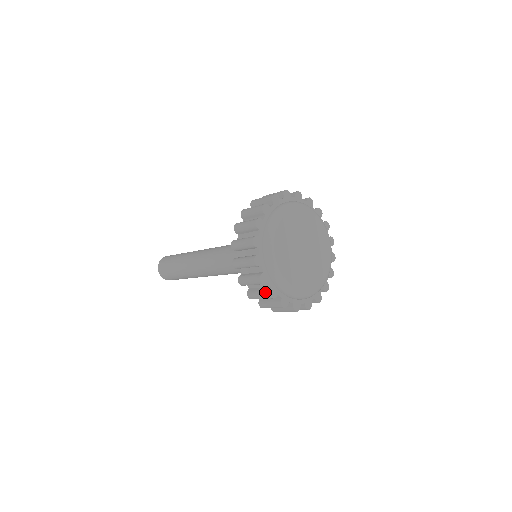
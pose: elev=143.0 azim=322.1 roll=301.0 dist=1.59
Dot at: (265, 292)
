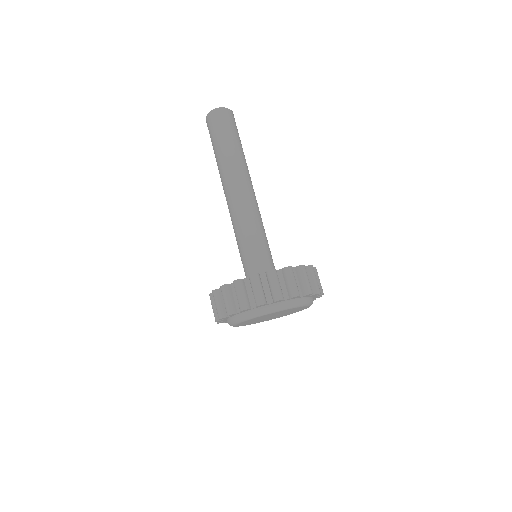
Dot at: occluded
